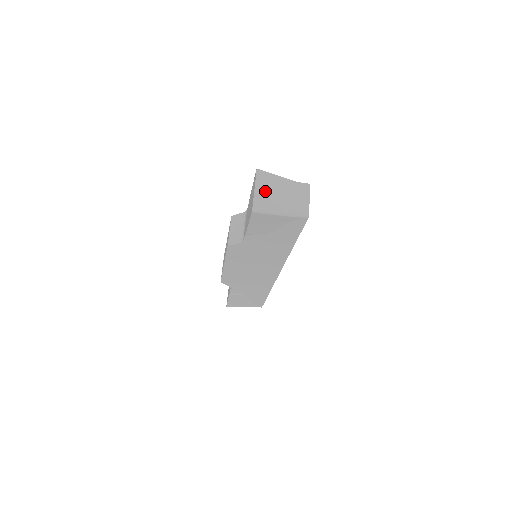
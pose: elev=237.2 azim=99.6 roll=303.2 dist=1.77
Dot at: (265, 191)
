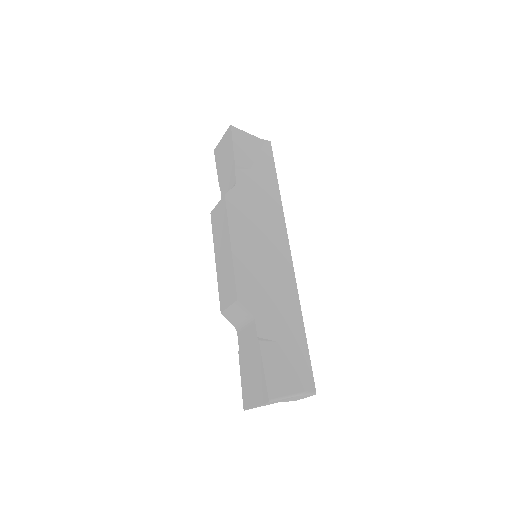
Dot at: occluded
